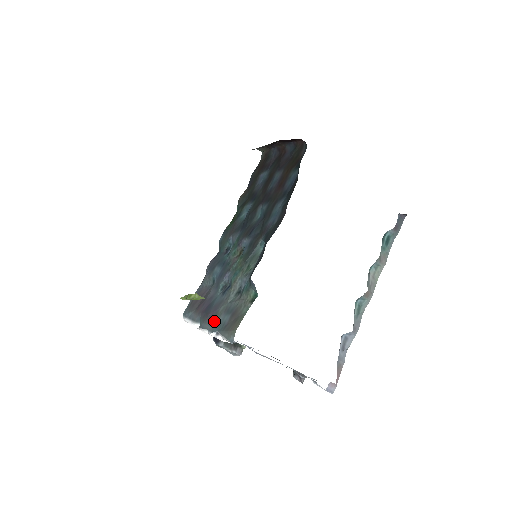
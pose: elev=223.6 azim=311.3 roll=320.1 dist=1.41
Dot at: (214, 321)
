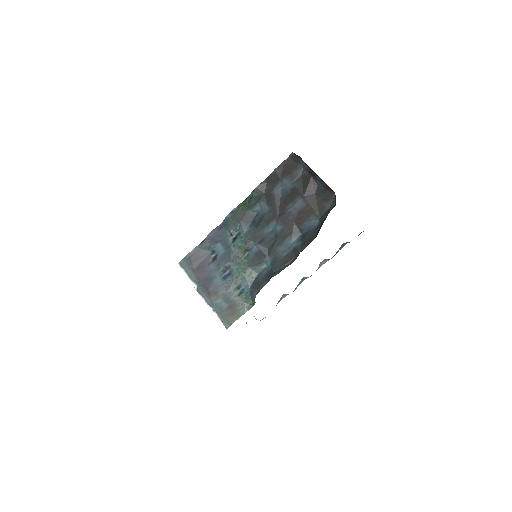
Dot at: (213, 299)
